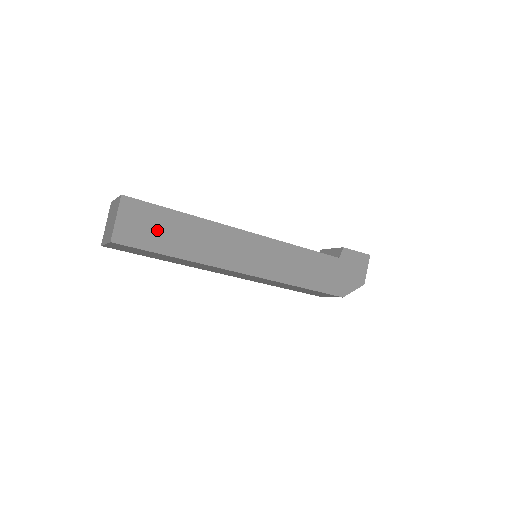
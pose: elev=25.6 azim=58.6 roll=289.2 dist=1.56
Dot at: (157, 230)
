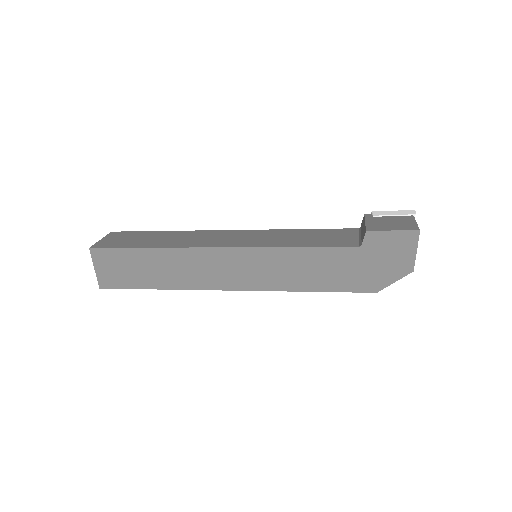
Dot at: (130, 270)
